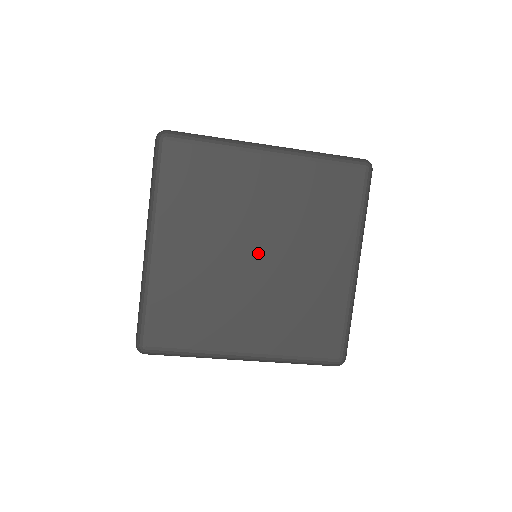
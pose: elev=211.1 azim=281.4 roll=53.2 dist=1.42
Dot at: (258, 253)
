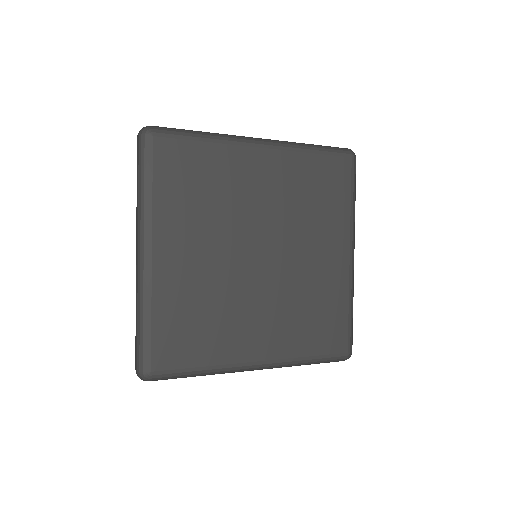
Dot at: (260, 252)
